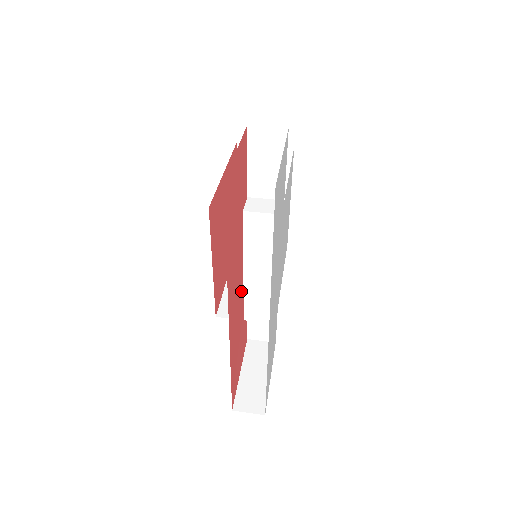
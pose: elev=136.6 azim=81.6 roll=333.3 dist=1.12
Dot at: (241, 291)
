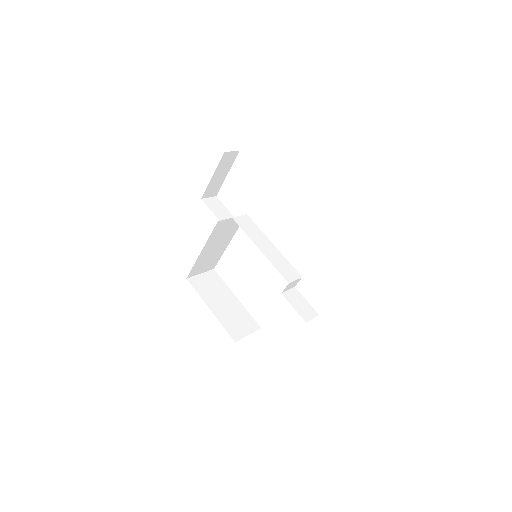
Dot at: occluded
